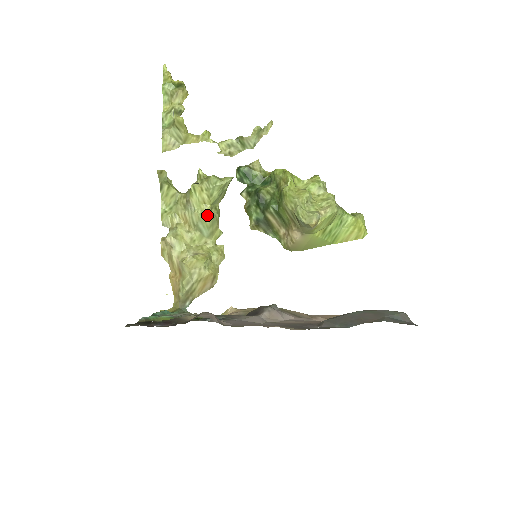
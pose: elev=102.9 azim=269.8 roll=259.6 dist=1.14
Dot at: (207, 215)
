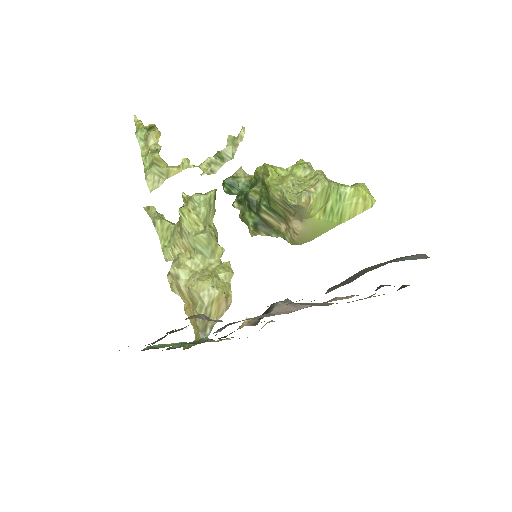
Dot at: (201, 234)
